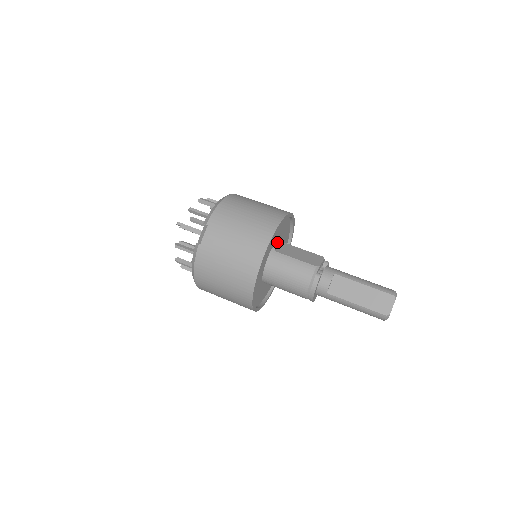
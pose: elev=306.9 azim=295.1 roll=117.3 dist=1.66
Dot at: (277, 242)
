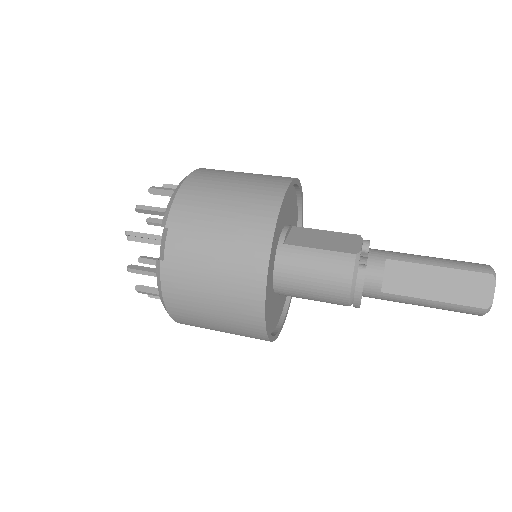
Dot at: (284, 228)
